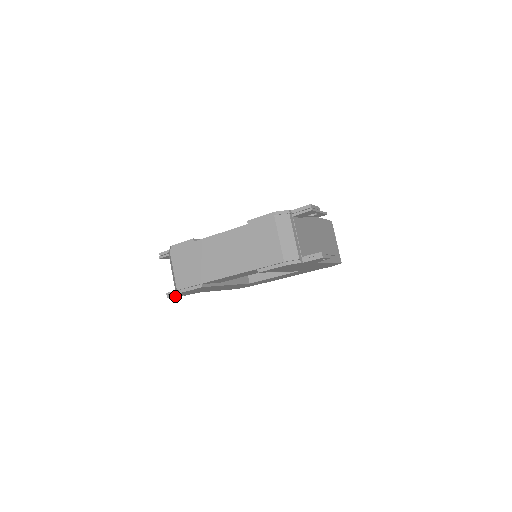
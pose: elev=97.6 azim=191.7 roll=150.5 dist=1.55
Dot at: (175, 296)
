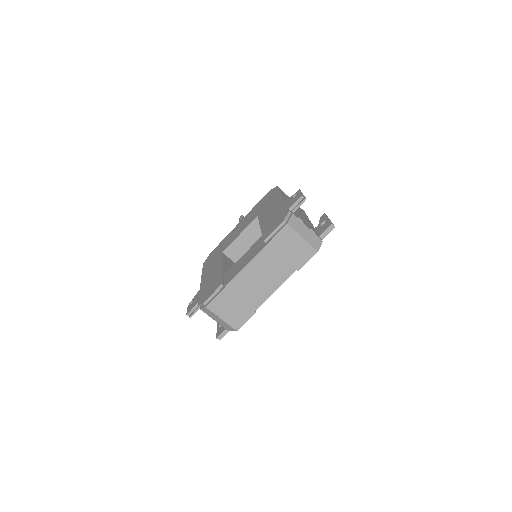
Dot at: occluded
